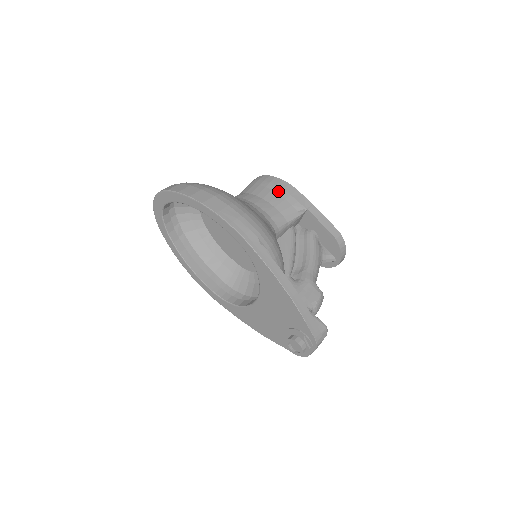
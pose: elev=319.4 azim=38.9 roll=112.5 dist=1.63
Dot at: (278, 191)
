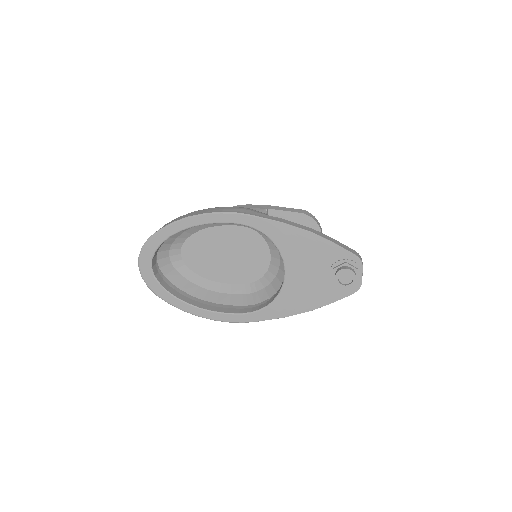
Dot at: occluded
